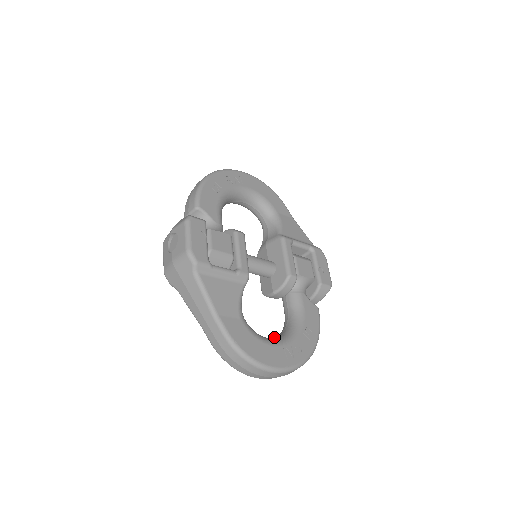
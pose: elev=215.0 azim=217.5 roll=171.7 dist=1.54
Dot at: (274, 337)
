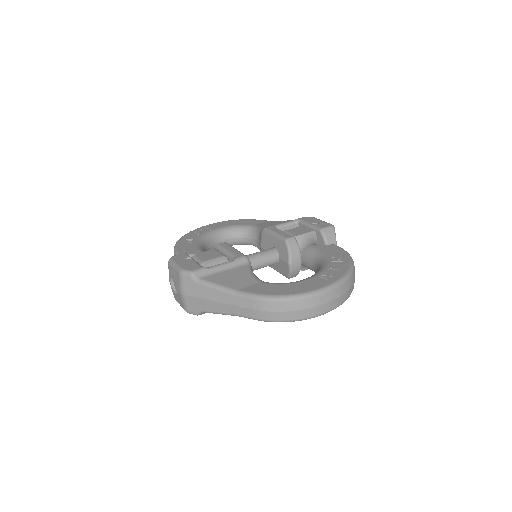
Dot at: occluded
